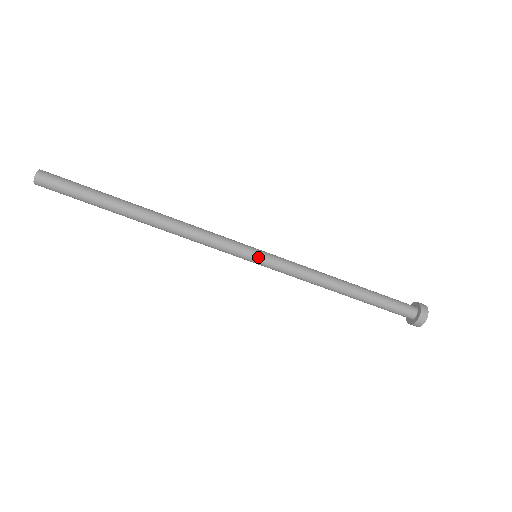
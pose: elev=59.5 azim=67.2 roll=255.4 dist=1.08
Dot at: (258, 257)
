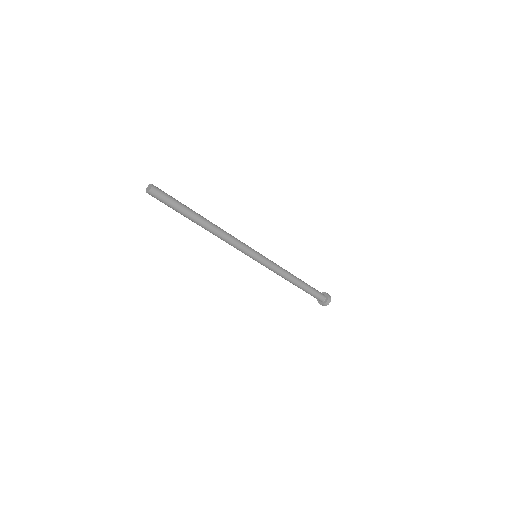
Dot at: (256, 260)
